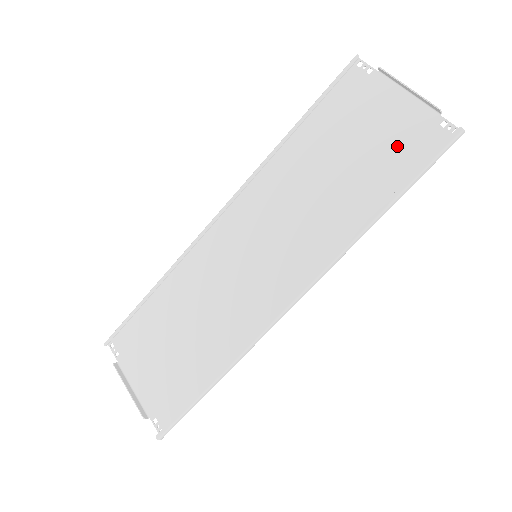
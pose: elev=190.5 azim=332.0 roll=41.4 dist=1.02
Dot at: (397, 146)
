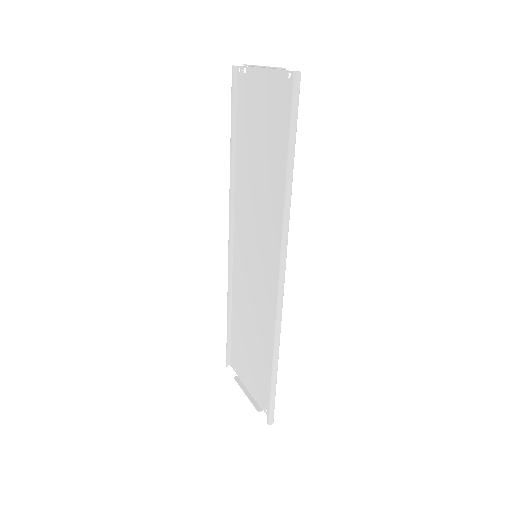
Dot at: (277, 115)
